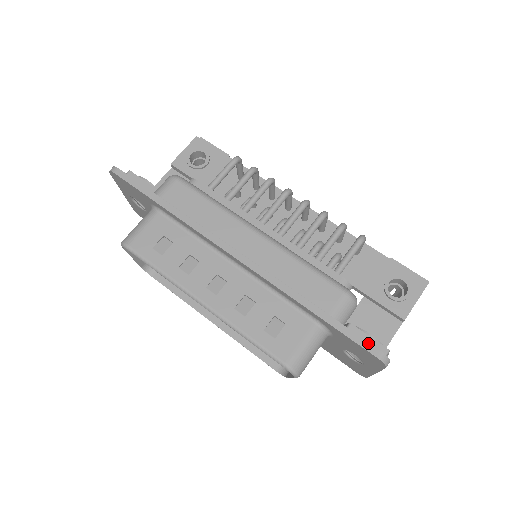
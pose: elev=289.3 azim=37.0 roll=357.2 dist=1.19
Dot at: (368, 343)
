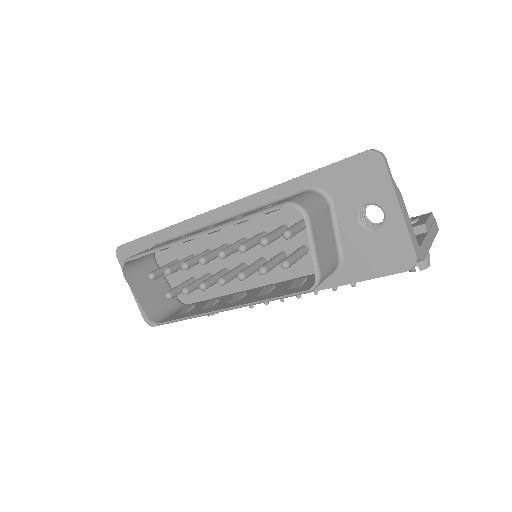
Dot at: (353, 155)
